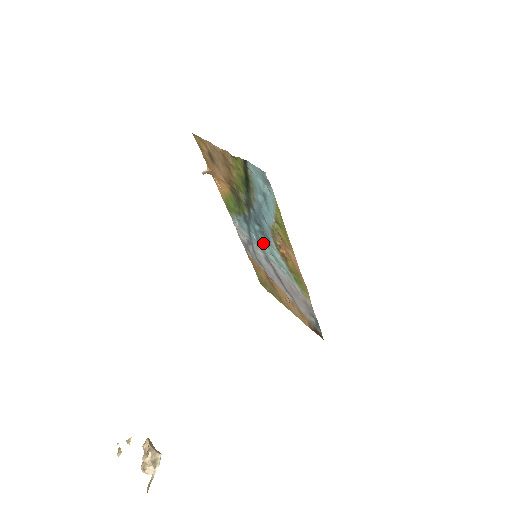
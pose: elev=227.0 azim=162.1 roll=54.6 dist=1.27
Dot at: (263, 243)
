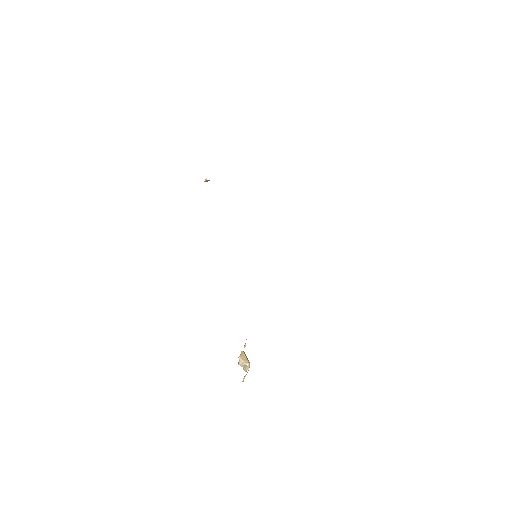
Dot at: occluded
